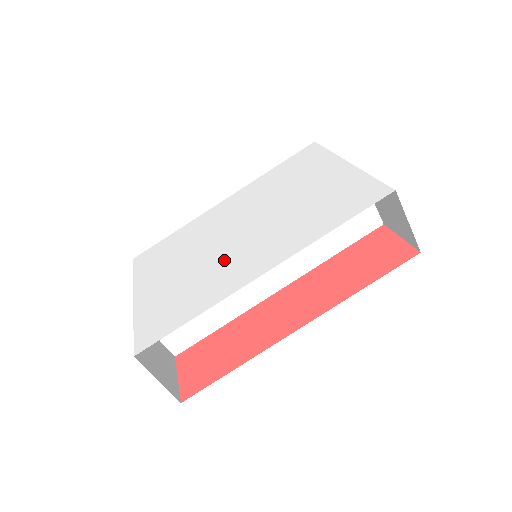
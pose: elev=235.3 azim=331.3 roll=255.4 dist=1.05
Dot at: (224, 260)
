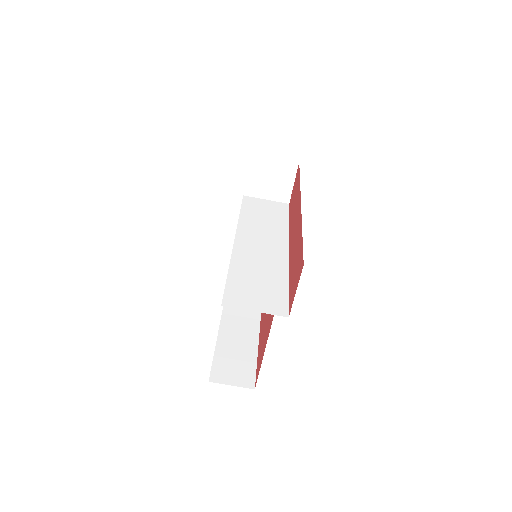
Dot at: occluded
